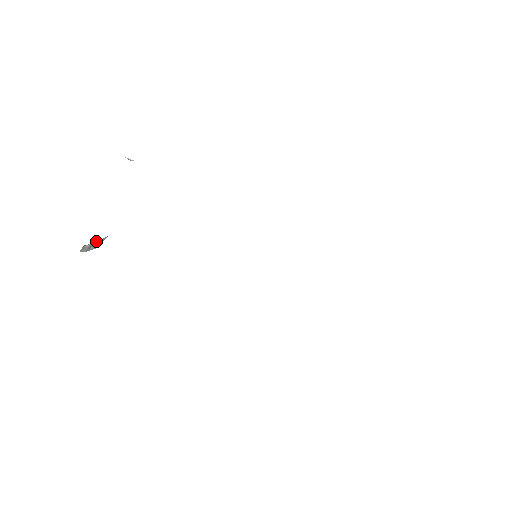
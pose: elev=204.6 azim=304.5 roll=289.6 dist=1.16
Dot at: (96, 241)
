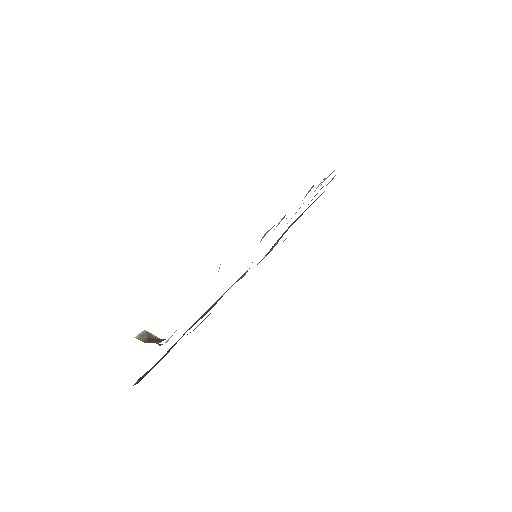
Dot at: occluded
